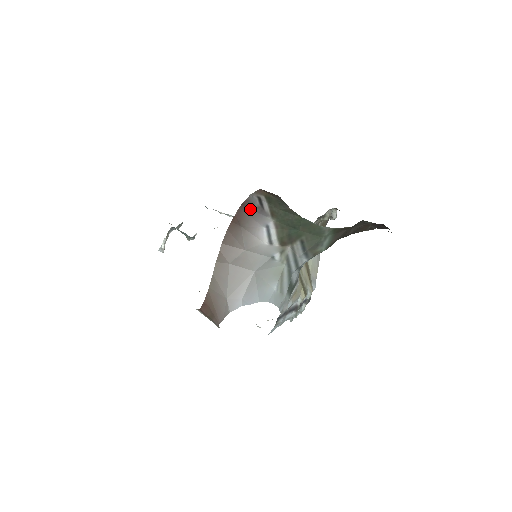
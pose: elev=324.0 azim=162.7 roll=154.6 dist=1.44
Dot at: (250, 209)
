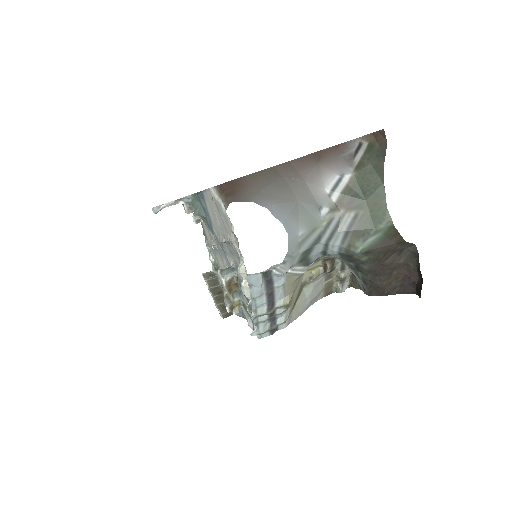
Dot at: (340, 153)
